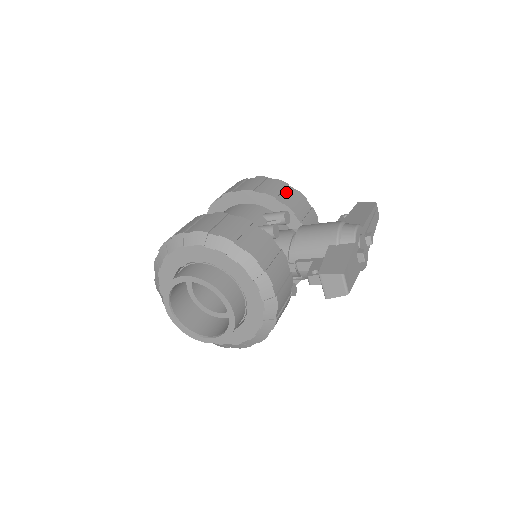
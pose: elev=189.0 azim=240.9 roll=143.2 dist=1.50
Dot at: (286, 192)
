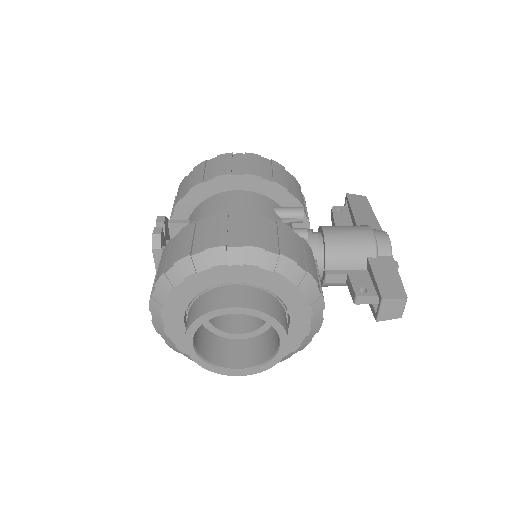
Dot at: (288, 179)
